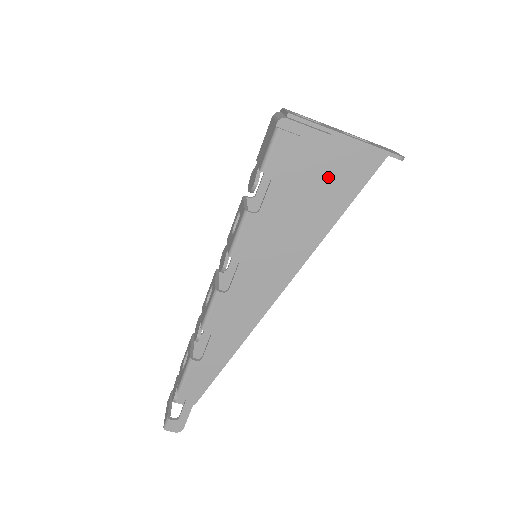
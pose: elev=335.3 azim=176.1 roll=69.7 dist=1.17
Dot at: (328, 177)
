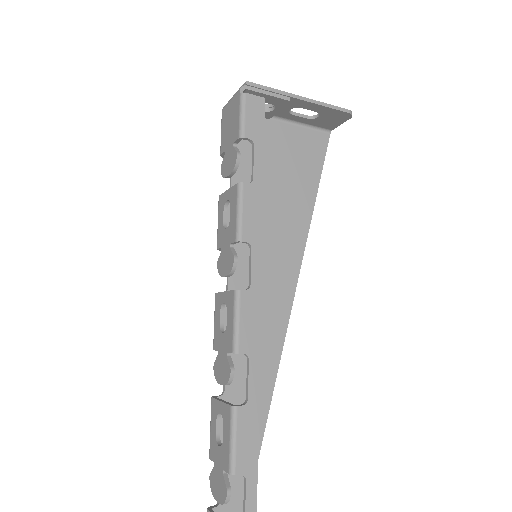
Dot at: (290, 162)
